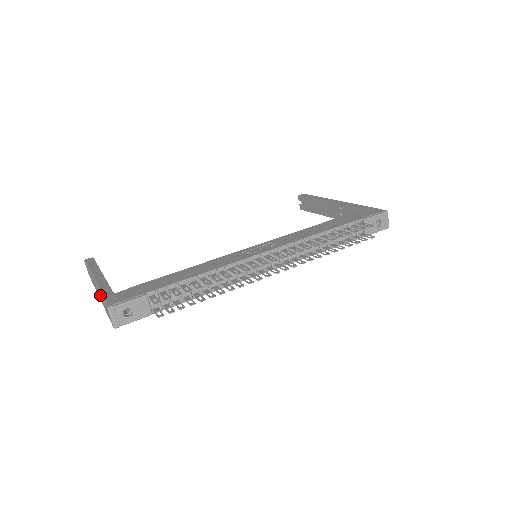
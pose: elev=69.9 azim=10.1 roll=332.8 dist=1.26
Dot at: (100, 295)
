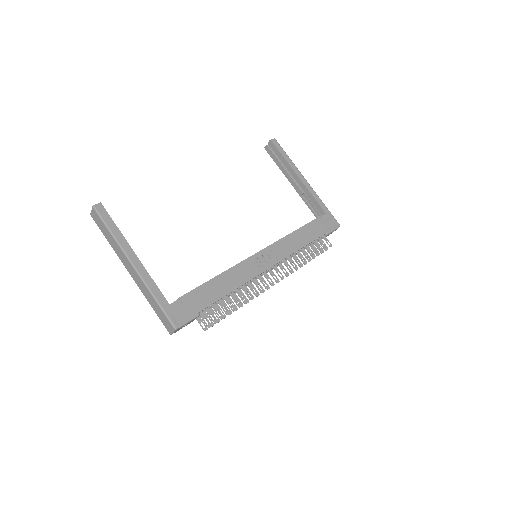
Dot at: (152, 297)
